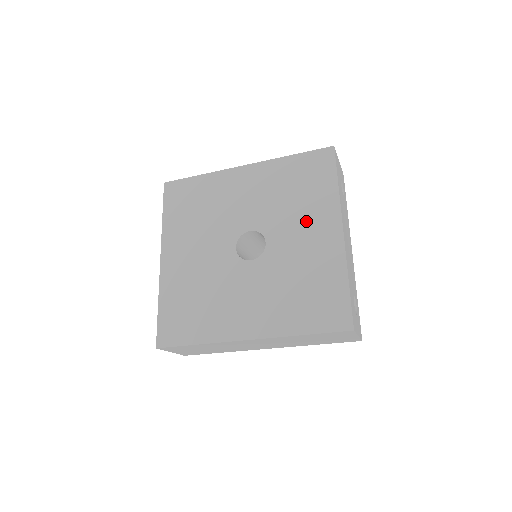
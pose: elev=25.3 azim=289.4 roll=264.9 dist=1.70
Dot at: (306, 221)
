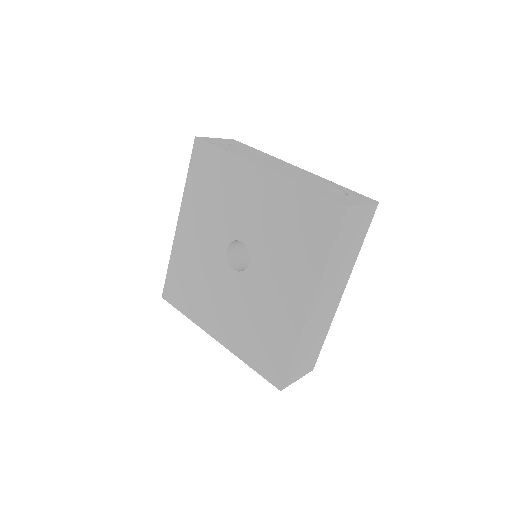
Dot at: (240, 196)
